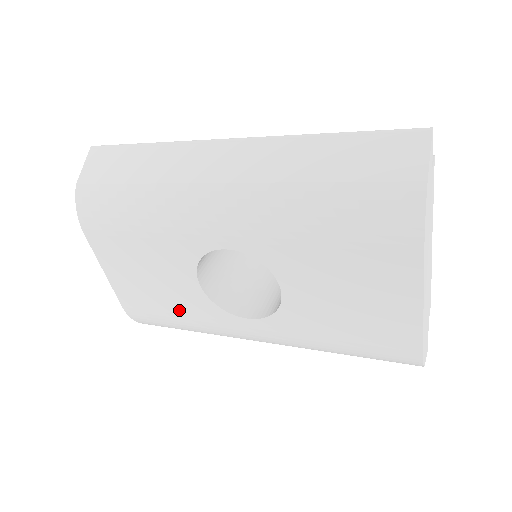
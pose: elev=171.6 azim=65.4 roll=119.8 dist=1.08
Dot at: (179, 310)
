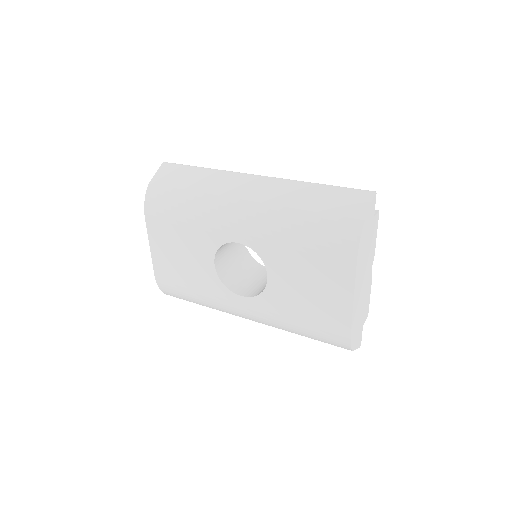
Dot at: (195, 283)
